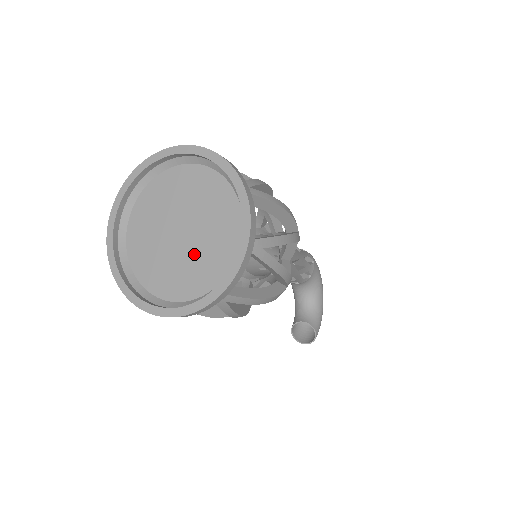
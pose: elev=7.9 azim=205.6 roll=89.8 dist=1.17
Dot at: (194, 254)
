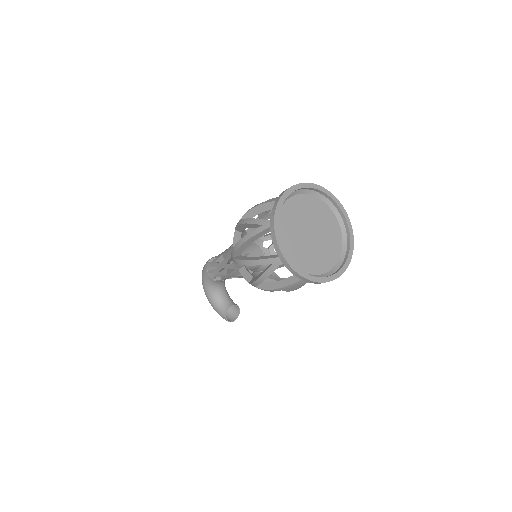
Dot at: (324, 243)
